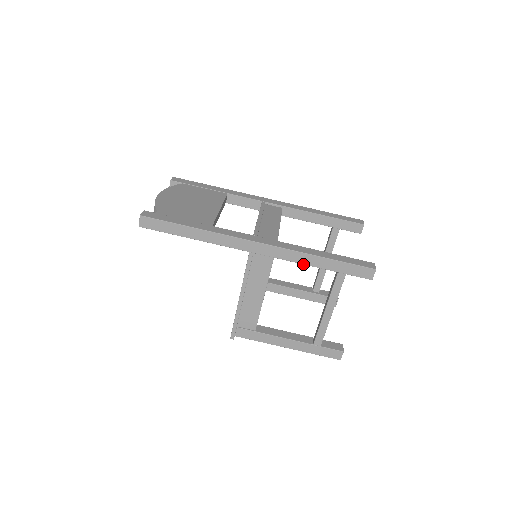
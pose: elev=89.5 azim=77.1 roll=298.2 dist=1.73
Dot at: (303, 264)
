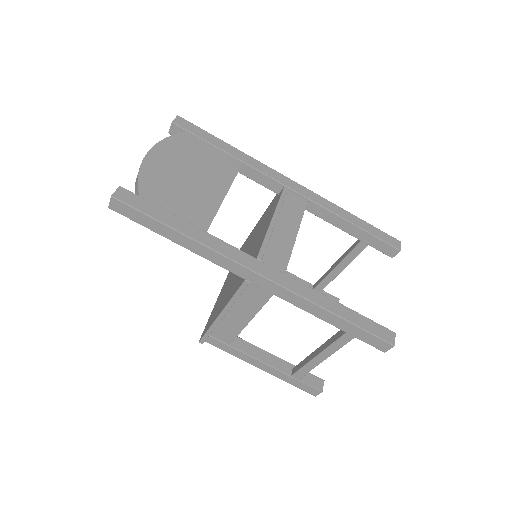
Dot at: (308, 312)
